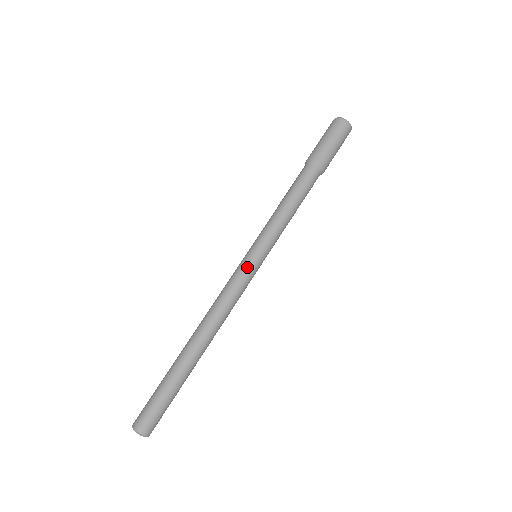
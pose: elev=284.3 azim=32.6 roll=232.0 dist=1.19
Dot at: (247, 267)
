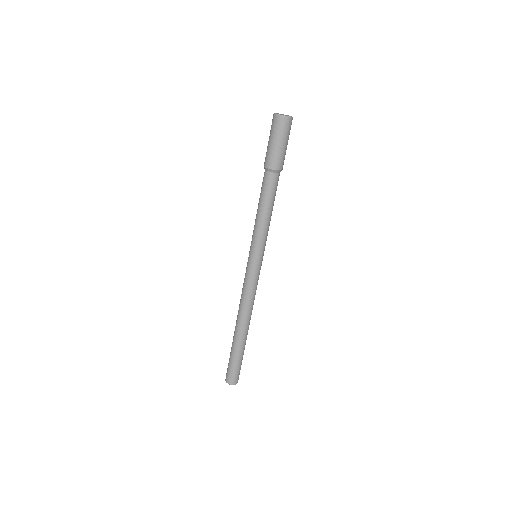
Dot at: (248, 268)
